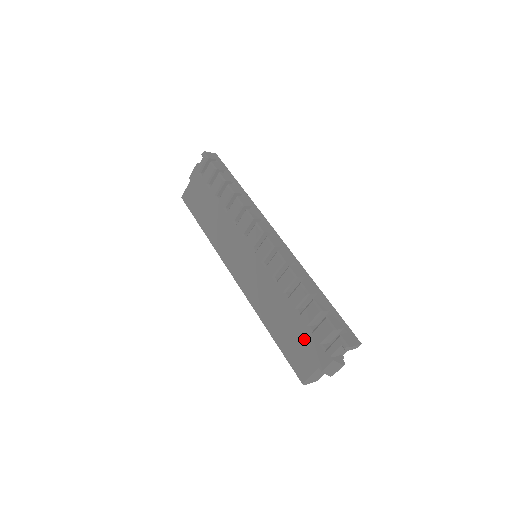
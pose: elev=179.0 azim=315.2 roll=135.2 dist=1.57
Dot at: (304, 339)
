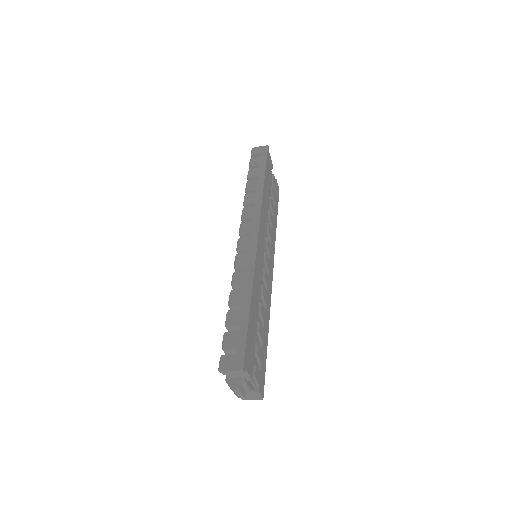
Dot at: occluded
